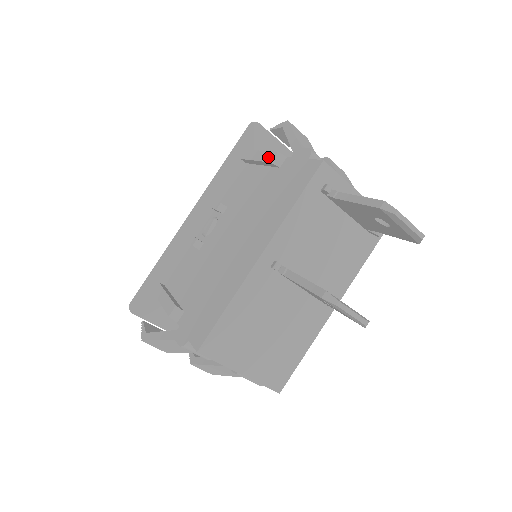
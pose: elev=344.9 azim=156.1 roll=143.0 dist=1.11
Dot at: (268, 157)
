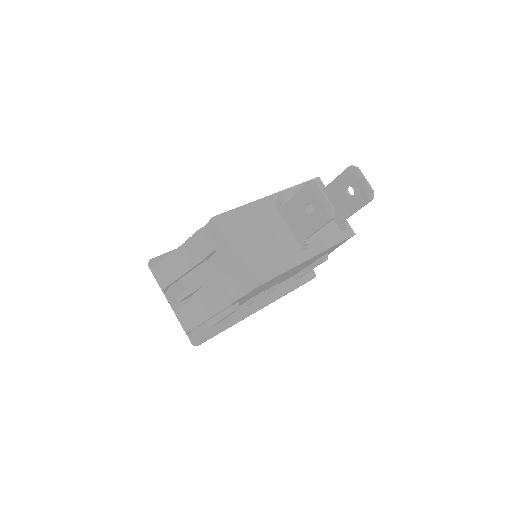
Dot at: occluded
